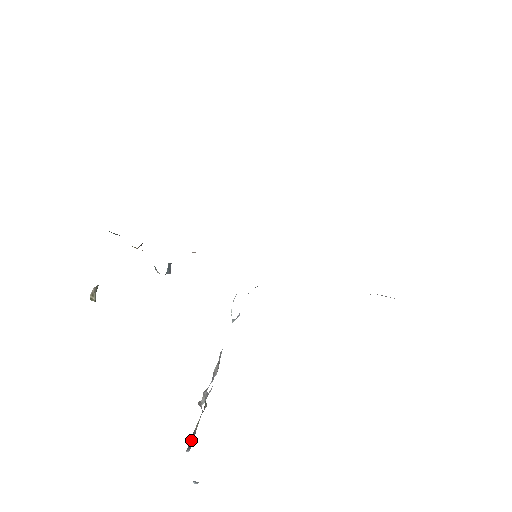
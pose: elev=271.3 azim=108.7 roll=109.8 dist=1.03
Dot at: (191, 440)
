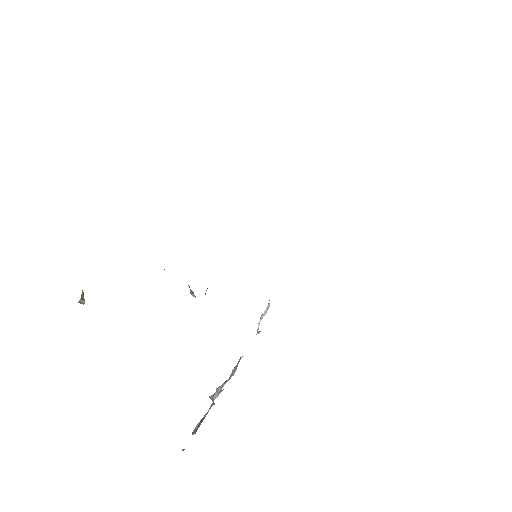
Dot at: (198, 426)
